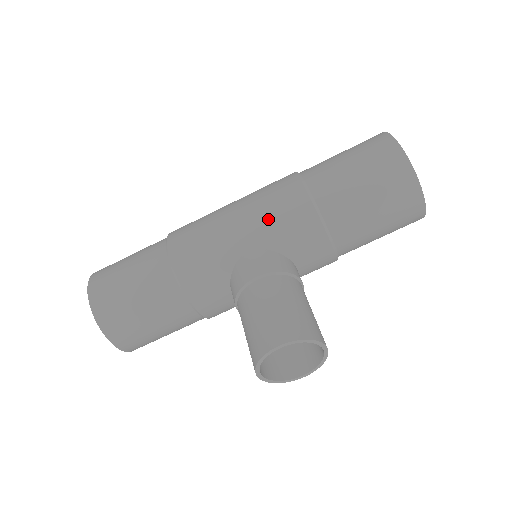
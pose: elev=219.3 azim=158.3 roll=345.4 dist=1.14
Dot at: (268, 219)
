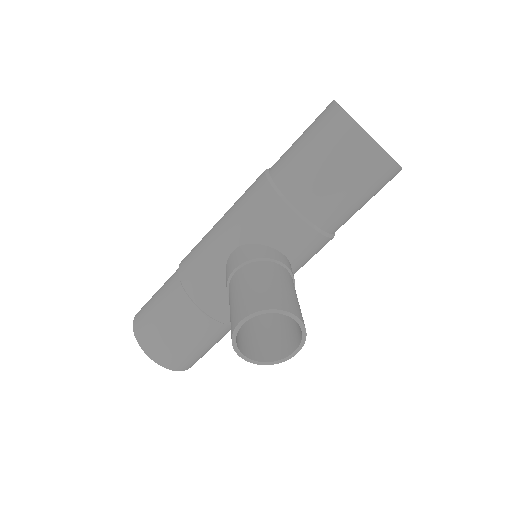
Dot at: (242, 217)
